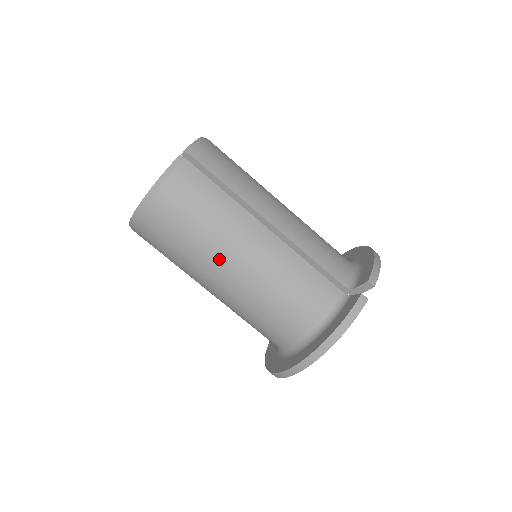
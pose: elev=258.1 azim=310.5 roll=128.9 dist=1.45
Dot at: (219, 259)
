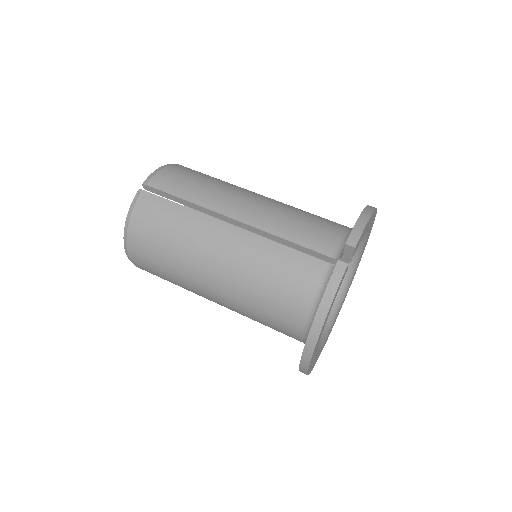
Dot at: (199, 271)
